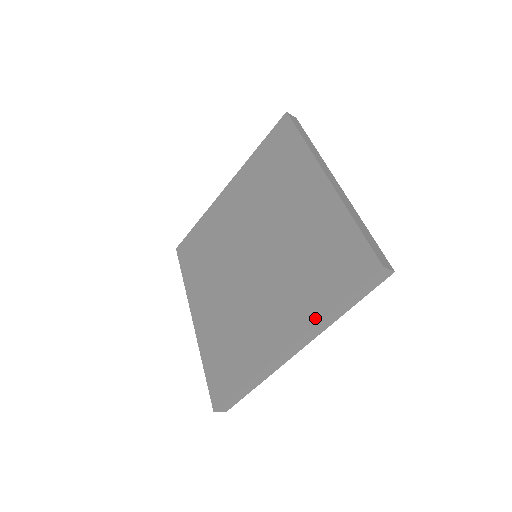
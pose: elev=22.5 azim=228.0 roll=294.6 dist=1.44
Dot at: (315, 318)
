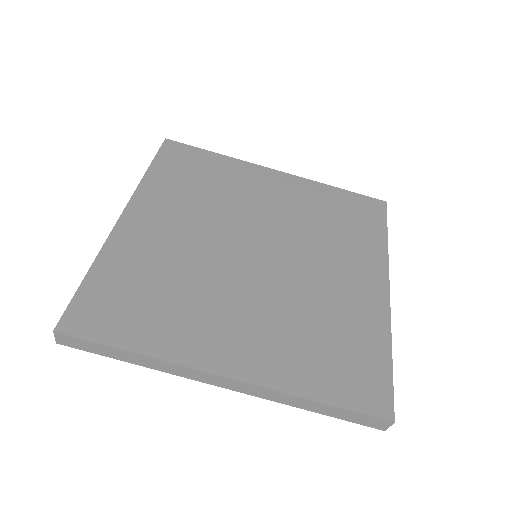
Dot at: (287, 386)
